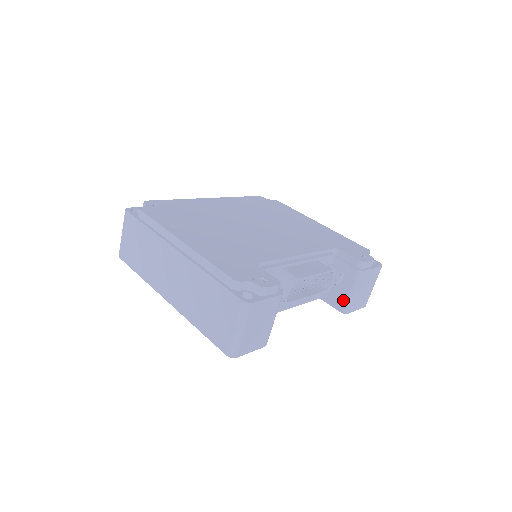
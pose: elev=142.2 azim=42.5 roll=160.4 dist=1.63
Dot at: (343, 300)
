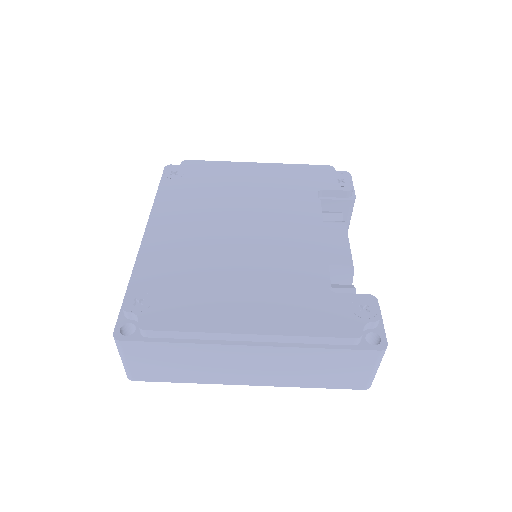
Dot at: occluded
